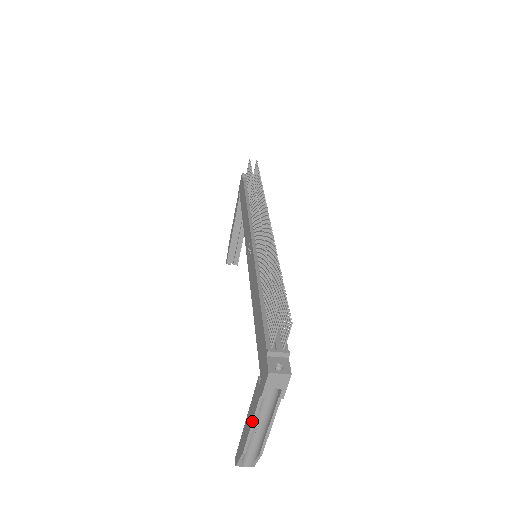
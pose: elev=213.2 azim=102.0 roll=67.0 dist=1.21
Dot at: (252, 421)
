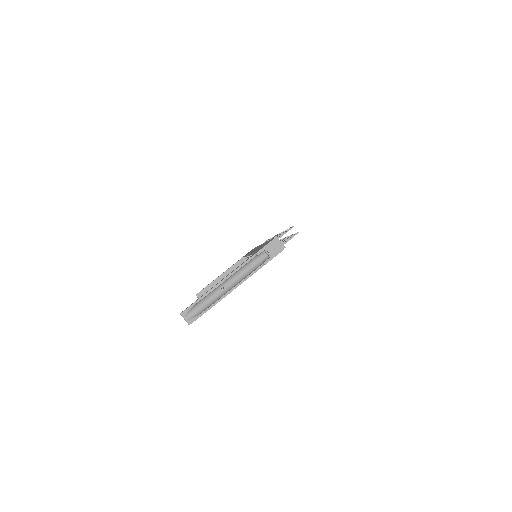
Dot at: (233, 271)
